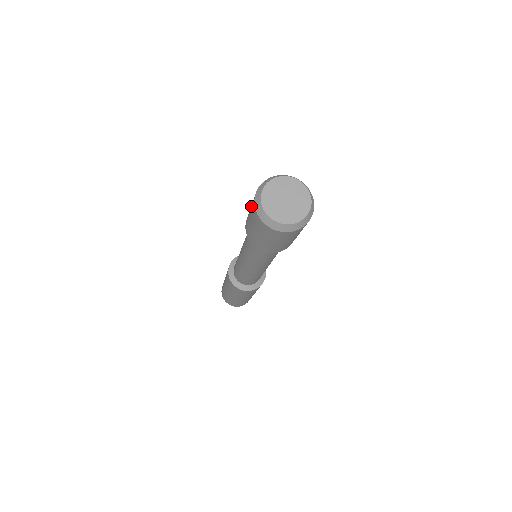
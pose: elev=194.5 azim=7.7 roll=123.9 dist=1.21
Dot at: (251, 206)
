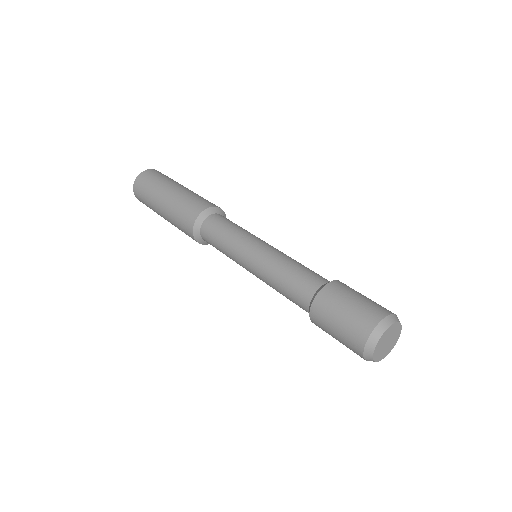
Dot at: (344, 341)
